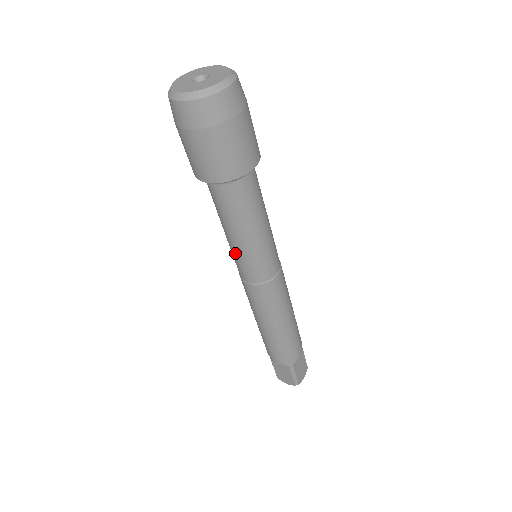
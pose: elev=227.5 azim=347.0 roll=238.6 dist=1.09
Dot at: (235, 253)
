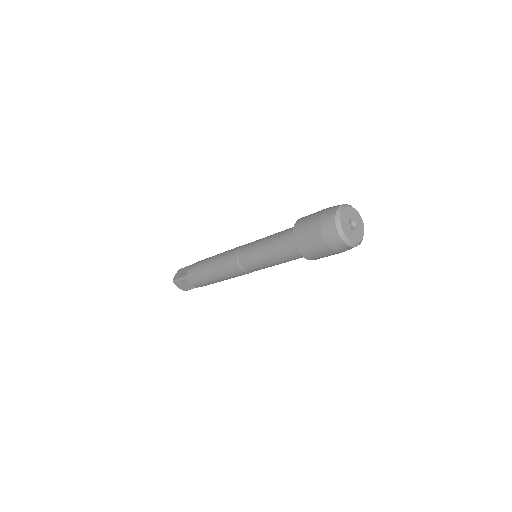
Dot at: (258, 262)
